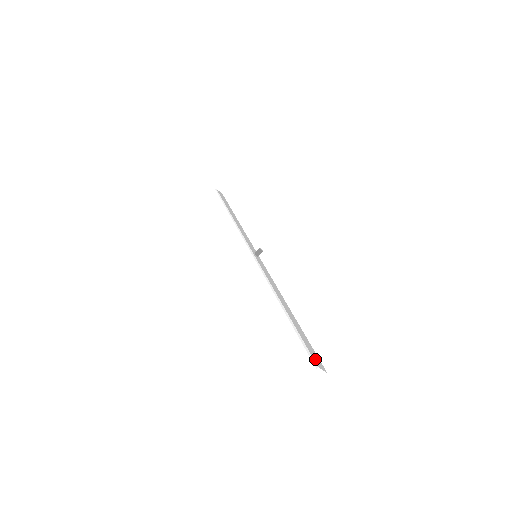
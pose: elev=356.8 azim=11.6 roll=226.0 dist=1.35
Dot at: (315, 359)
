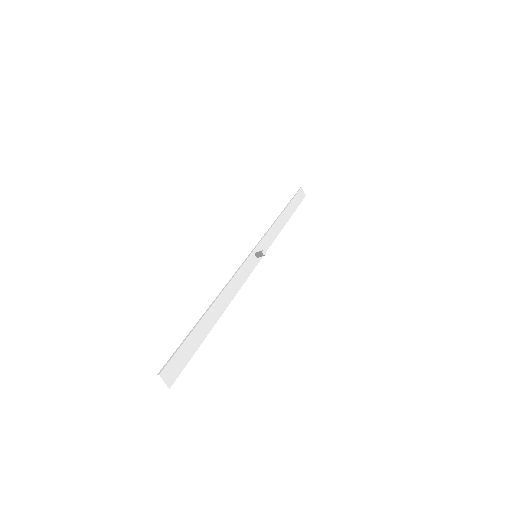
Dot at: (170, 367)
